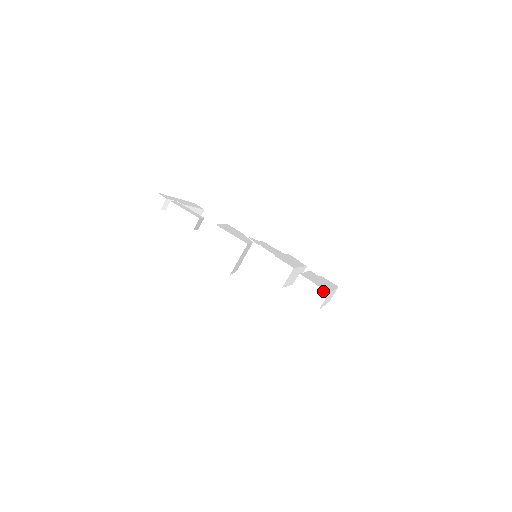
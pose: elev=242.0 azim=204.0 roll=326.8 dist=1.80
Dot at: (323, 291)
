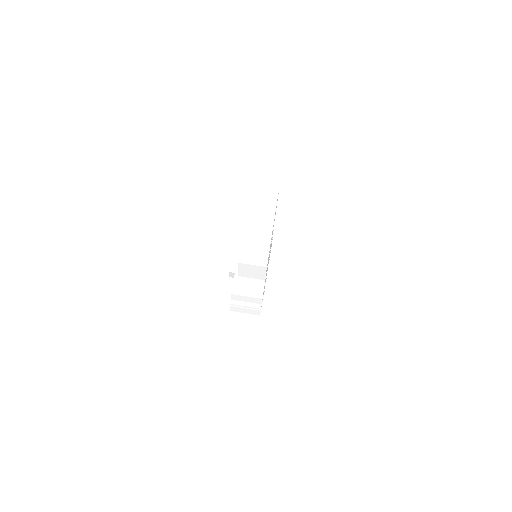
Dot at: occluded
